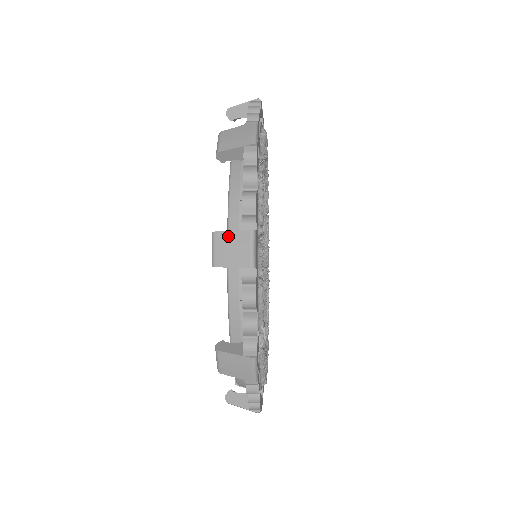
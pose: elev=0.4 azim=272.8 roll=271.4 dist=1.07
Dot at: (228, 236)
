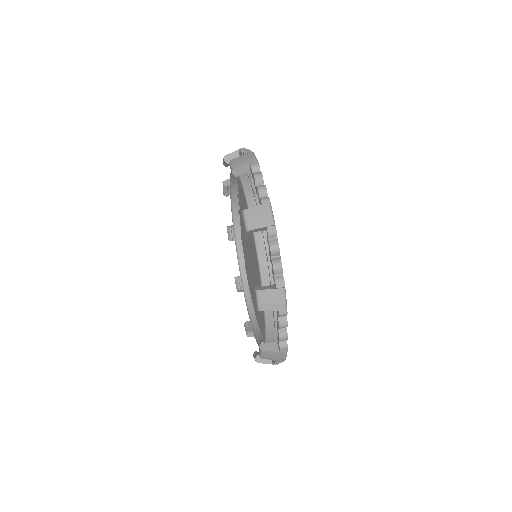
Dot at: (265, 363)
